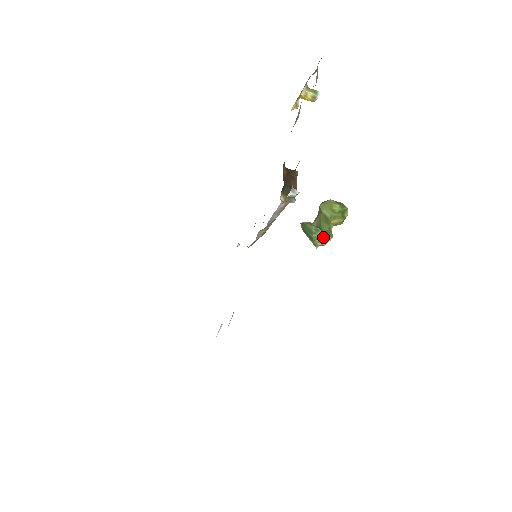
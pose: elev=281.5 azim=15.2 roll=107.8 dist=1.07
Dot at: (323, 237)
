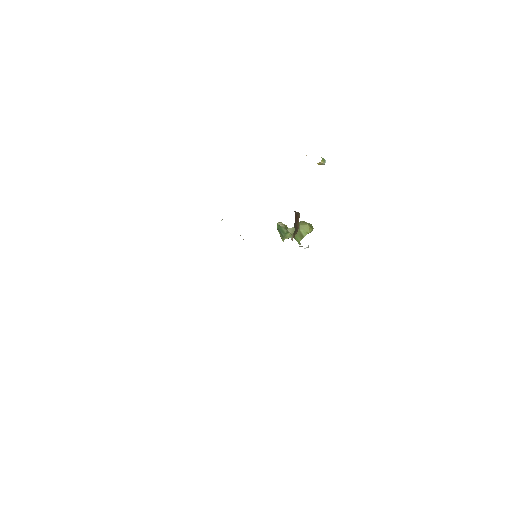
Dot at: (289, 235)
